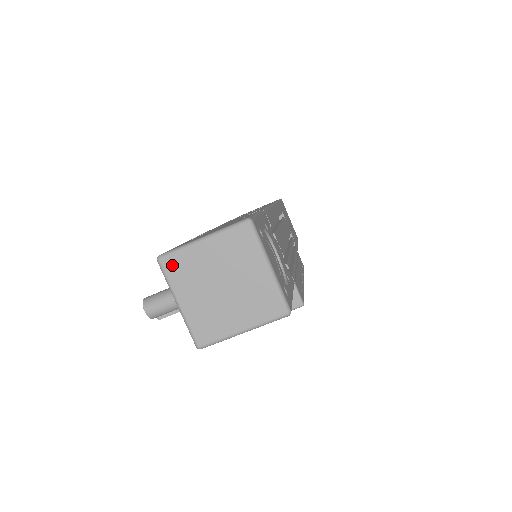
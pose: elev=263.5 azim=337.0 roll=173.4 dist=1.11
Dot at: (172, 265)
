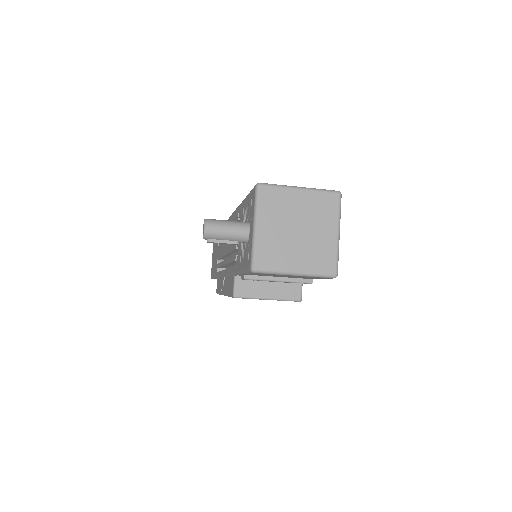
Dot at: (267, 194)
